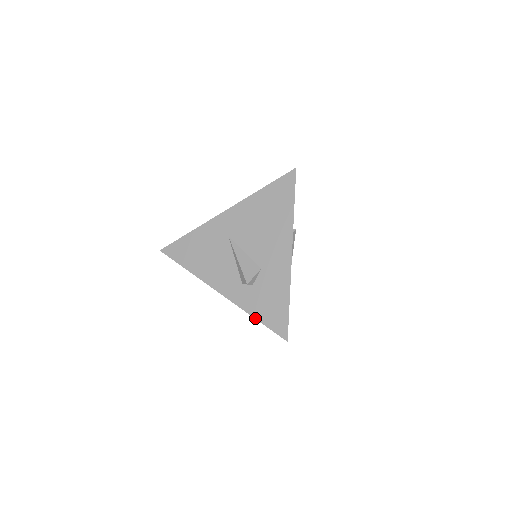
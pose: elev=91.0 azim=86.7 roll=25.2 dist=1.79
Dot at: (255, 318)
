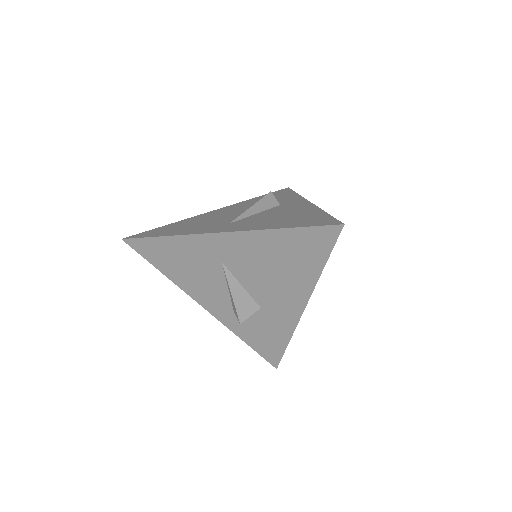
Dot at: occluded
